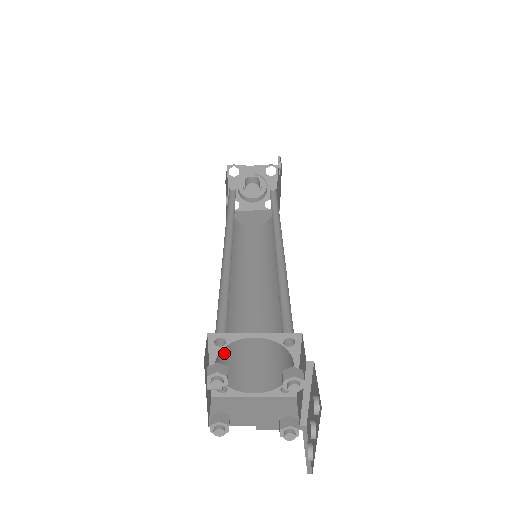
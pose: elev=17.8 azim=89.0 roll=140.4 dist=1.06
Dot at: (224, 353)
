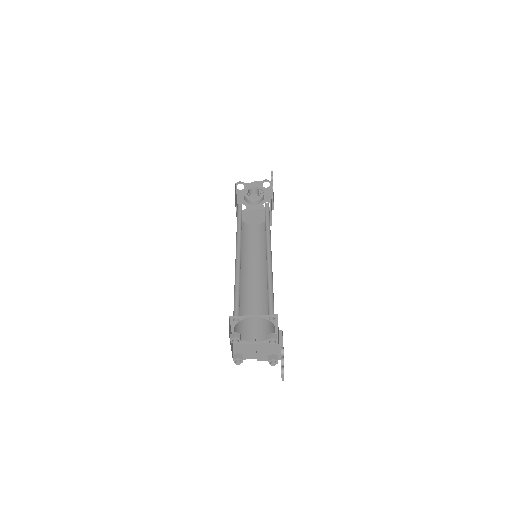
Dot at: (239, 321)
